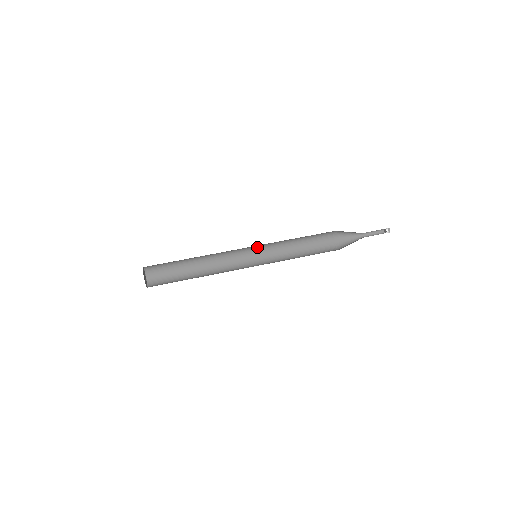
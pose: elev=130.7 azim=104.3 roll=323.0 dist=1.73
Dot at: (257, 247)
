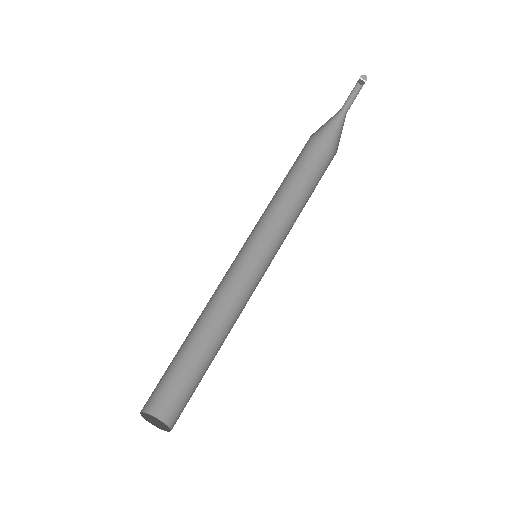
Dot at: occluded
